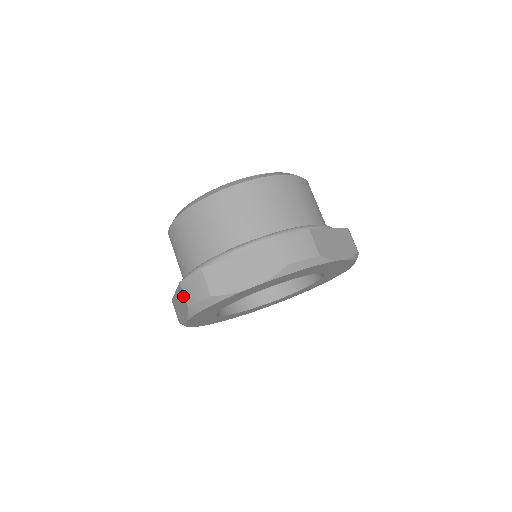
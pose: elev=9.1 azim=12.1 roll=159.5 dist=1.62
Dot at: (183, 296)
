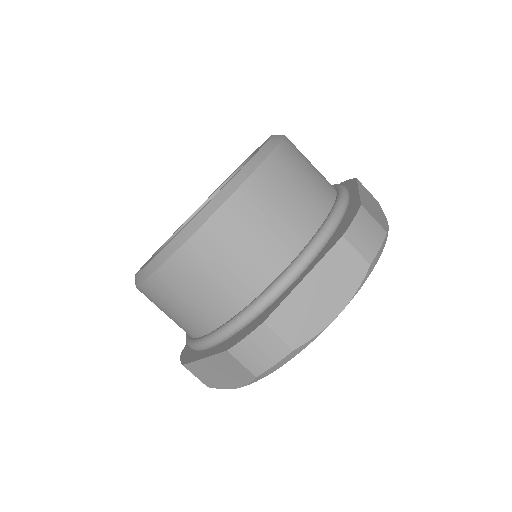
Dot at: (238, 365)
